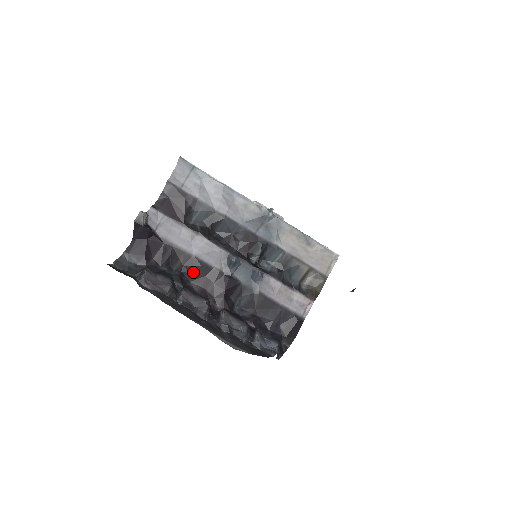
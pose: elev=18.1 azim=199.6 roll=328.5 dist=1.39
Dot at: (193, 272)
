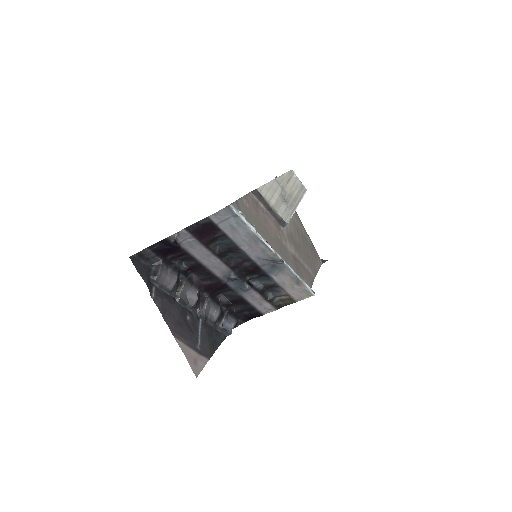
Dot at: (198, 271)
